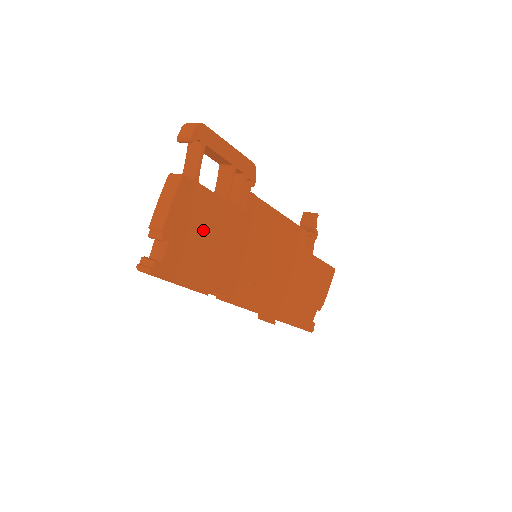
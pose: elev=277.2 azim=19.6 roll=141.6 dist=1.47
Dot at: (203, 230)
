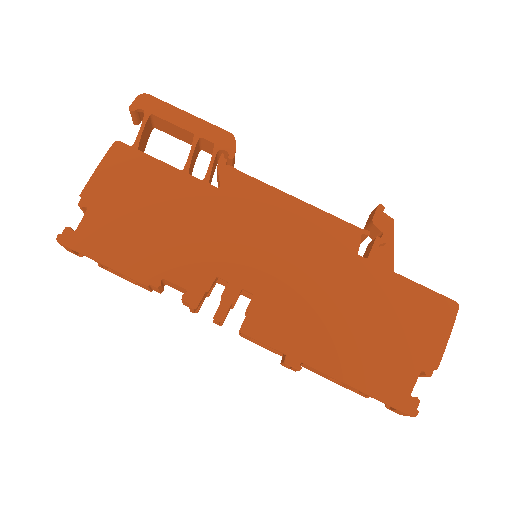
Dot at: (143, 202)
